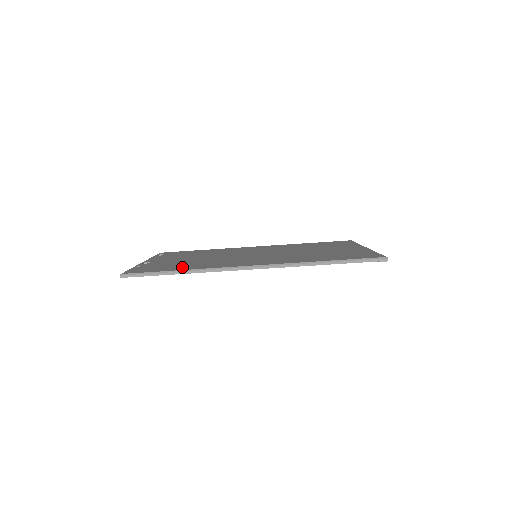
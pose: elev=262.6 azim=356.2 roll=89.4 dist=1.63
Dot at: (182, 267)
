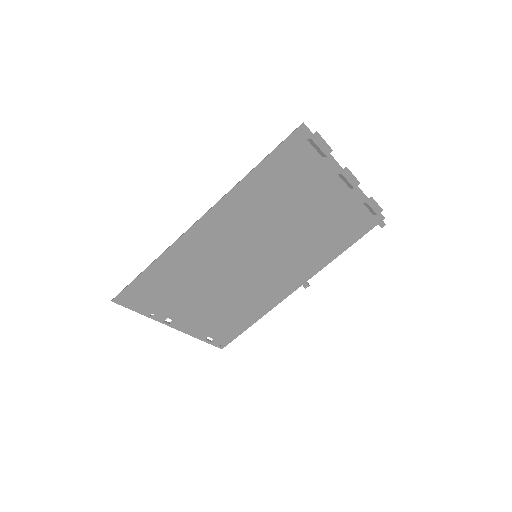
Dot at: (163, 272)
